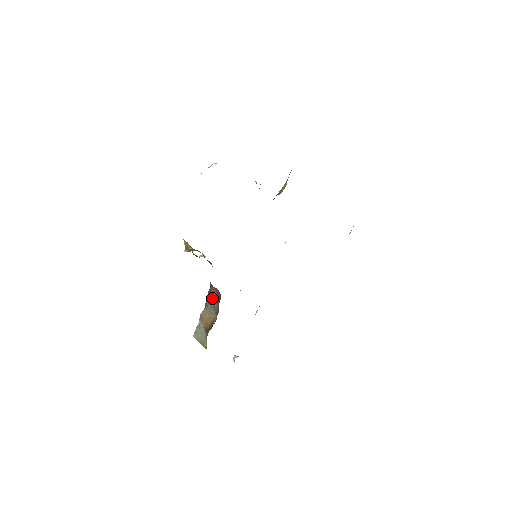
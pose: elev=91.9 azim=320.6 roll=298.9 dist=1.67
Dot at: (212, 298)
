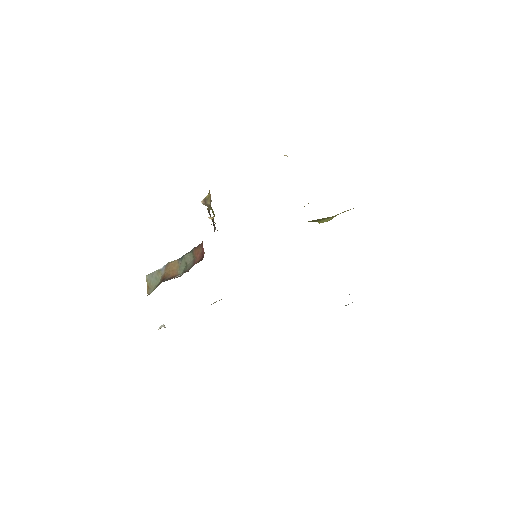
Dot at: (192, 256)
